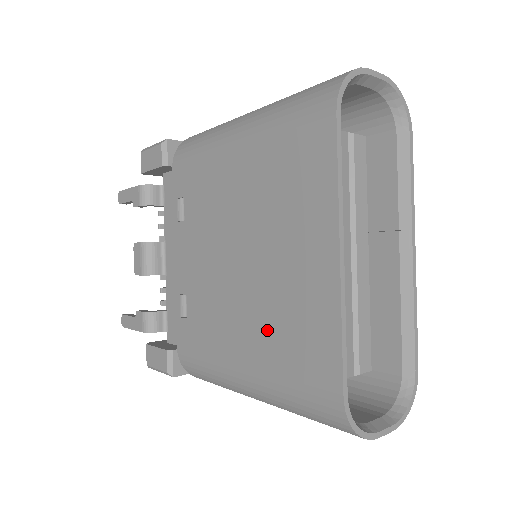
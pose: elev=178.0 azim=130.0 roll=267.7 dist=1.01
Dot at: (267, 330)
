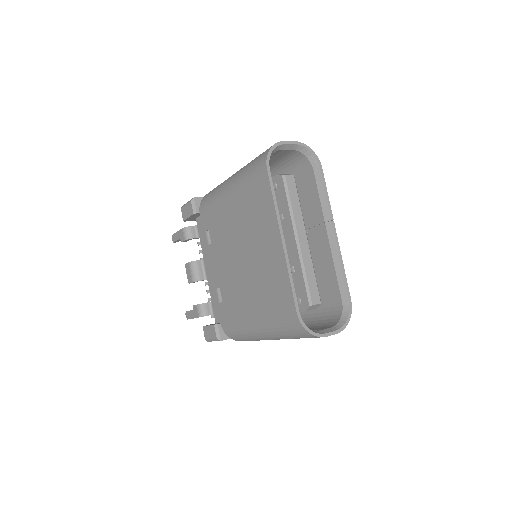
Dot at: (260, 292)
